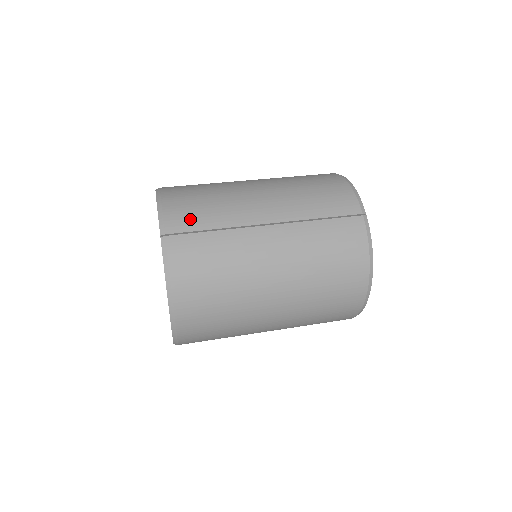
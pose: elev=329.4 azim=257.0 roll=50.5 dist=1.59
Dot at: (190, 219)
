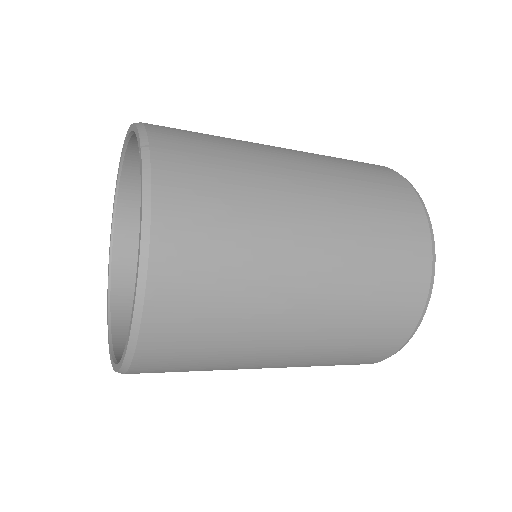
Dot at: (187, 140)
